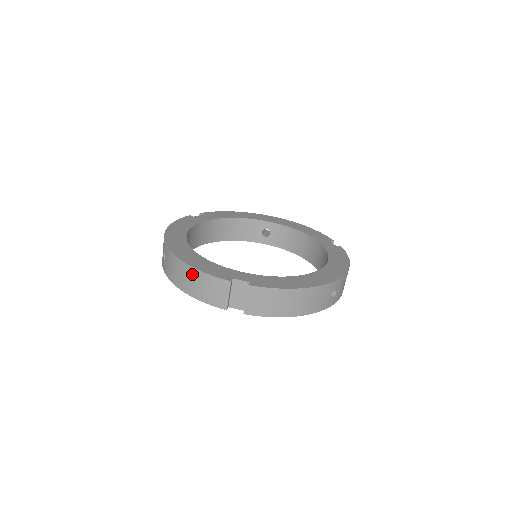
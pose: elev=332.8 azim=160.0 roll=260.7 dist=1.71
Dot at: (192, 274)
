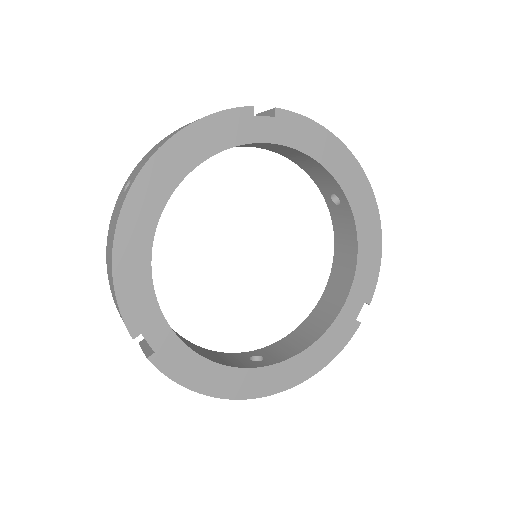
Dot at: (111, 277)
